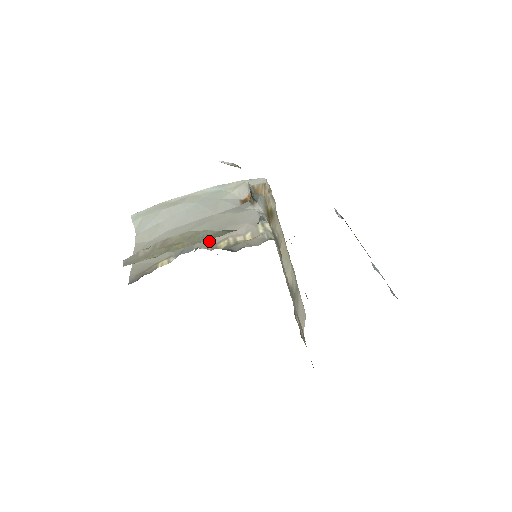
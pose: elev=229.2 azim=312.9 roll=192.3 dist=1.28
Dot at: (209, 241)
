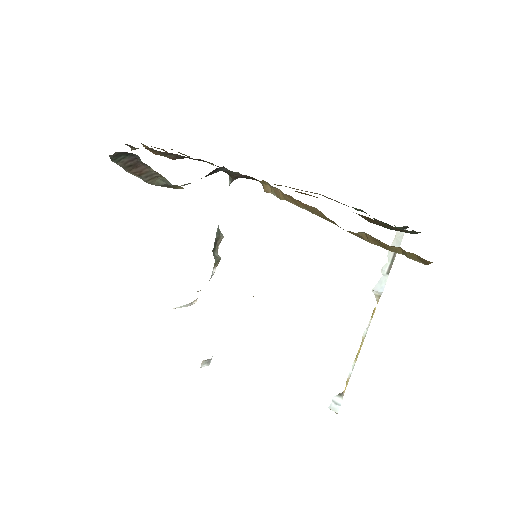
Dot at: occluded
